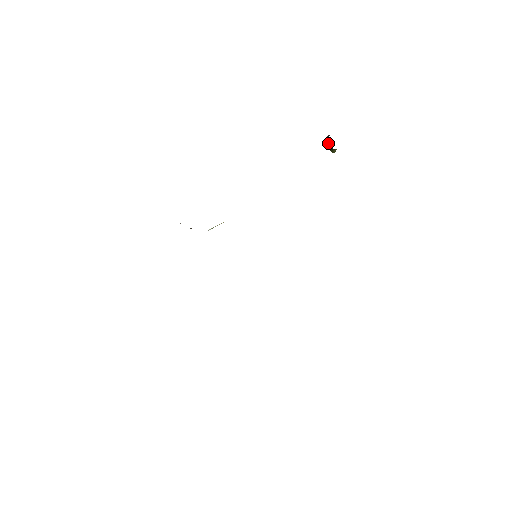
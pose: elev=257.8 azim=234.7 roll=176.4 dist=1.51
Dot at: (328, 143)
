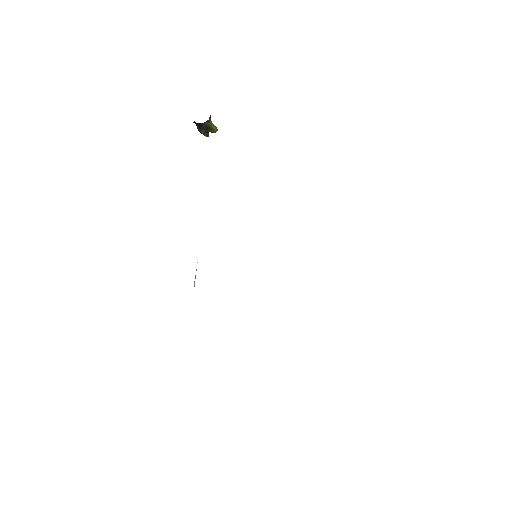
Dot at: (199, 125)
